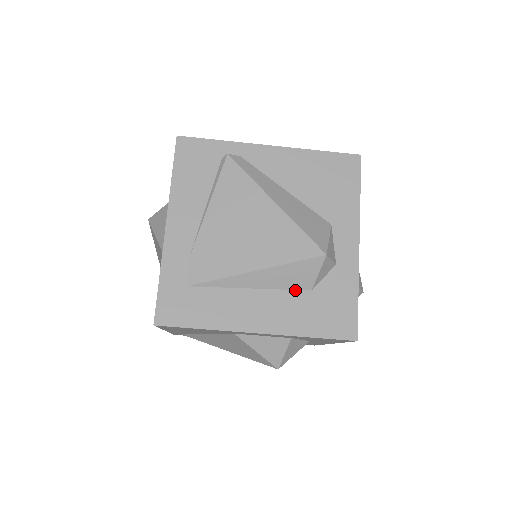
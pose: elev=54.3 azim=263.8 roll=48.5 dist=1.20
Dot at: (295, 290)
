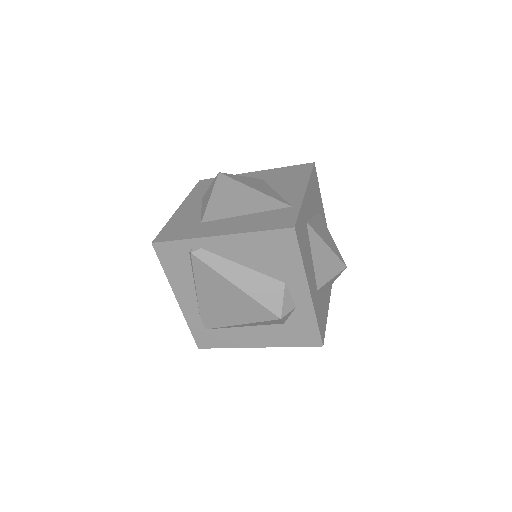
Dot at: (273, 324)
